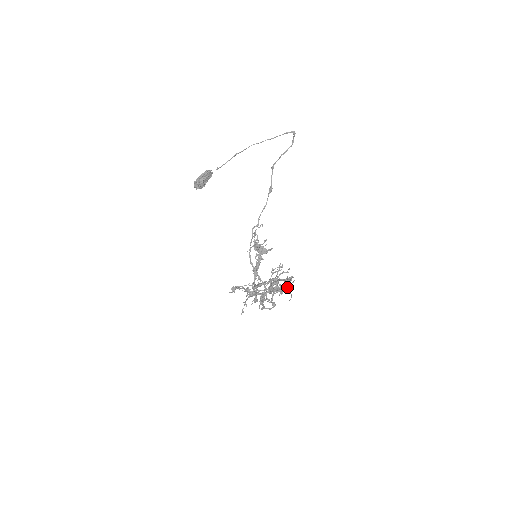
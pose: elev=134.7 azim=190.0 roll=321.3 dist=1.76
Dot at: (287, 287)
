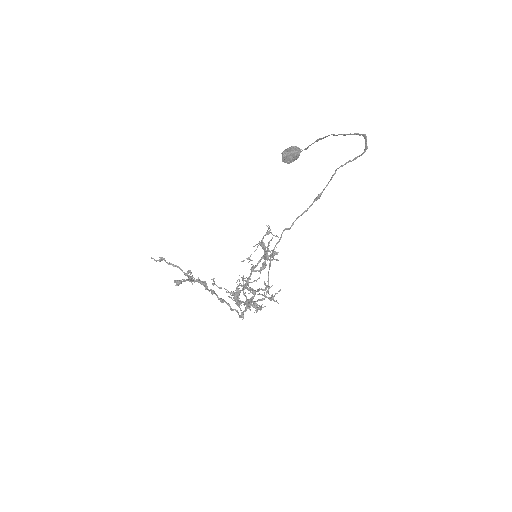
Dot at: (259, 308)
